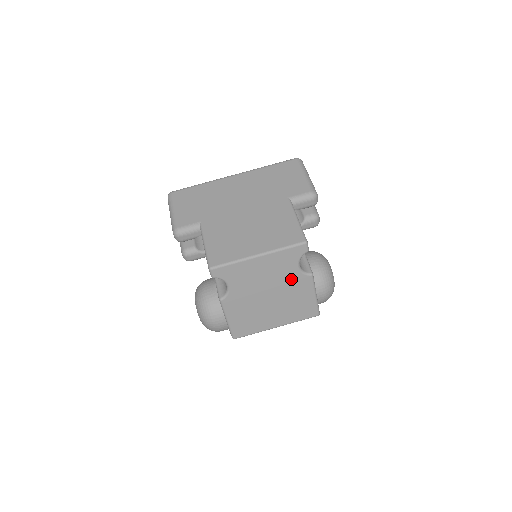
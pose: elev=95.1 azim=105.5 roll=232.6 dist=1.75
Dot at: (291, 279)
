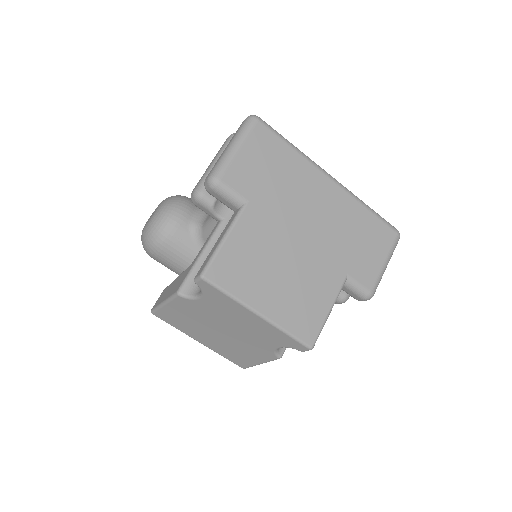
Dot at: (259, 344)
